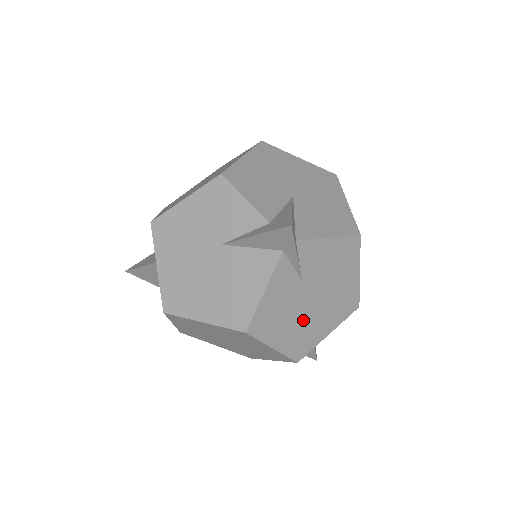
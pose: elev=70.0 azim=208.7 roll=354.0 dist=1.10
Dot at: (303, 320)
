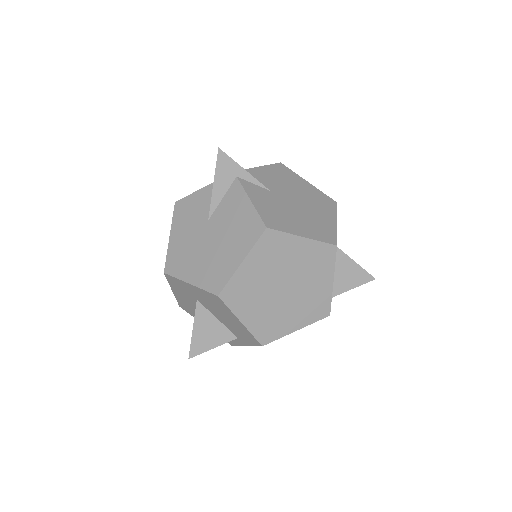
Dot at: (303, 215)
